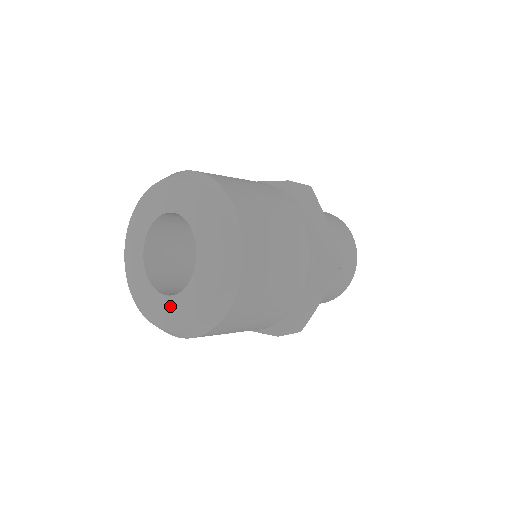
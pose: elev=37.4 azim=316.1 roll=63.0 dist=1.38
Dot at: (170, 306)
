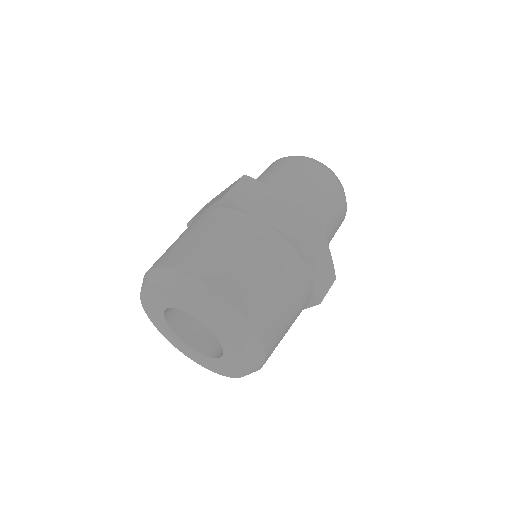
Dot at: (197, 355)
